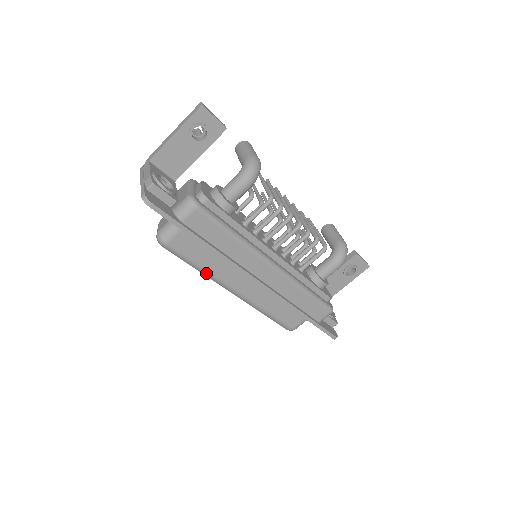
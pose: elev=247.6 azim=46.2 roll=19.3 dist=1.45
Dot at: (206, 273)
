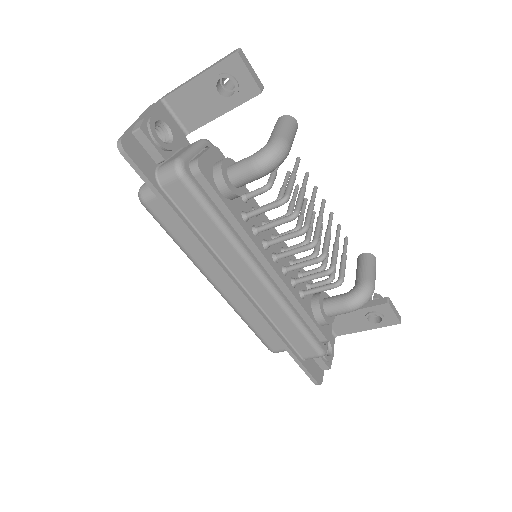
Dot at: (185, 252)
